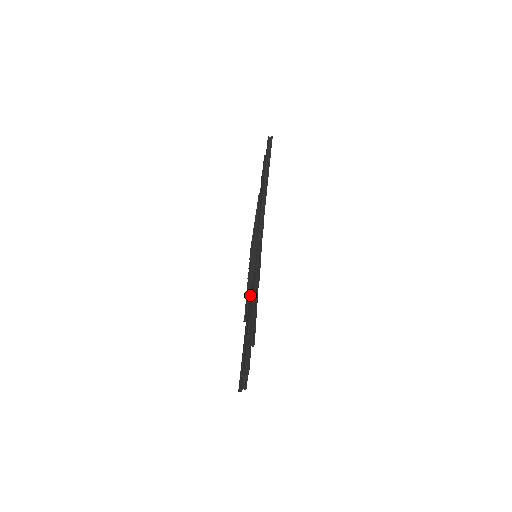
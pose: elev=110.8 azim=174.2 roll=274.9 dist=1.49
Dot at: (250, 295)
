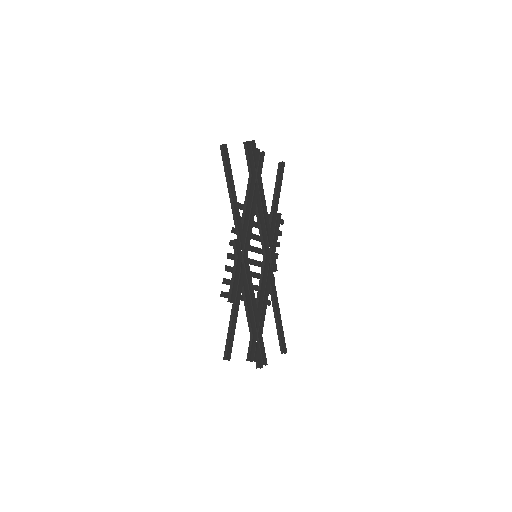
Dot at: occluded
